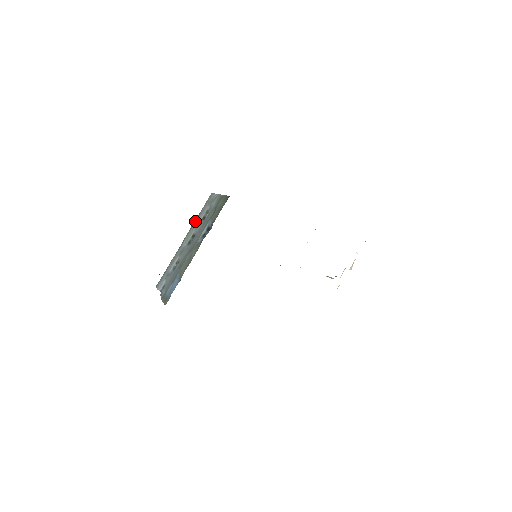
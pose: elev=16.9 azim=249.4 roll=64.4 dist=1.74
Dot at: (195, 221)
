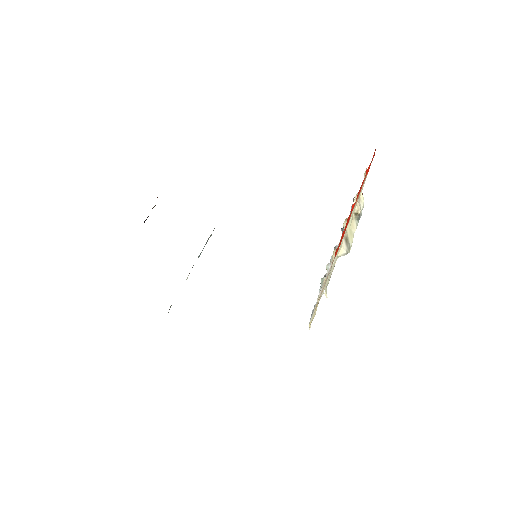
Dot at: occluded
